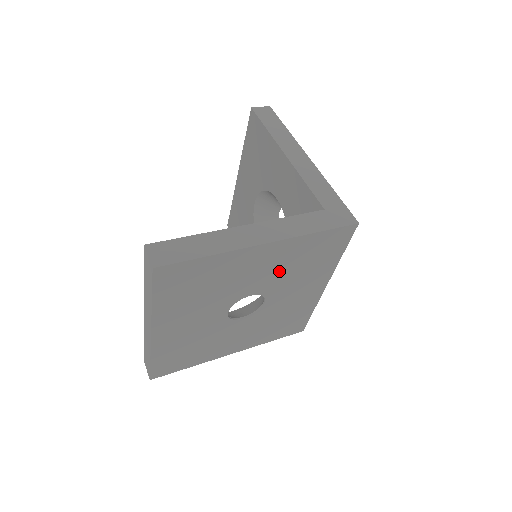
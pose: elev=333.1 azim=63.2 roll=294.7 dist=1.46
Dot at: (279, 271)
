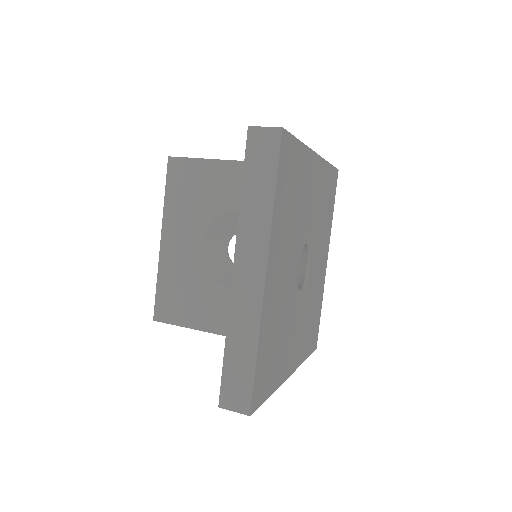
Dot at: (317, 210)
